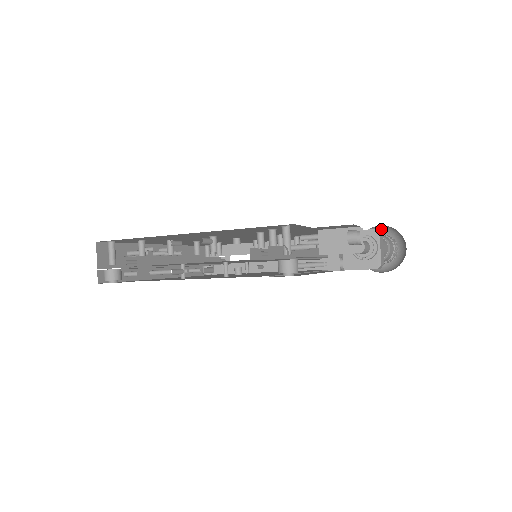
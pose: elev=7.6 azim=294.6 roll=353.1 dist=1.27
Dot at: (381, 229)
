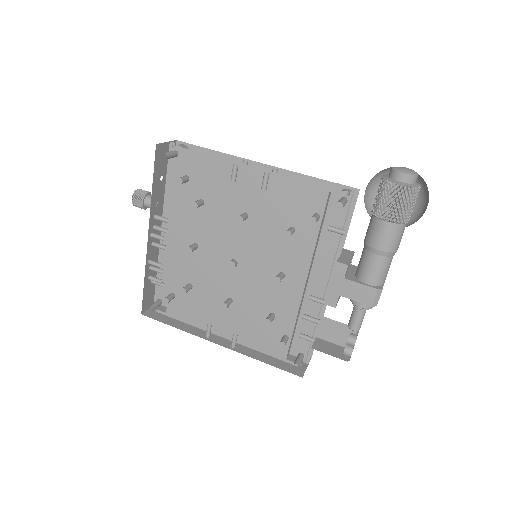
Dot at: (397, 189)
